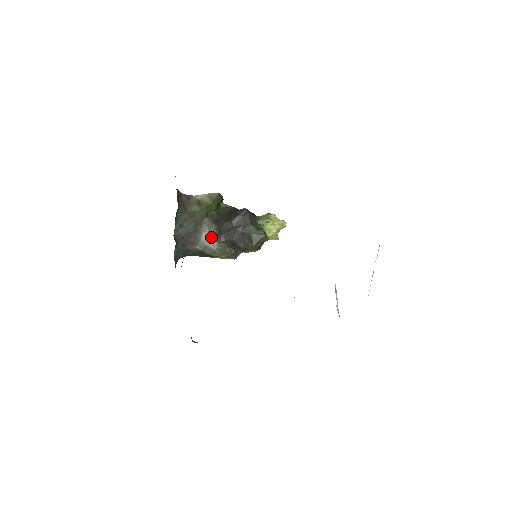
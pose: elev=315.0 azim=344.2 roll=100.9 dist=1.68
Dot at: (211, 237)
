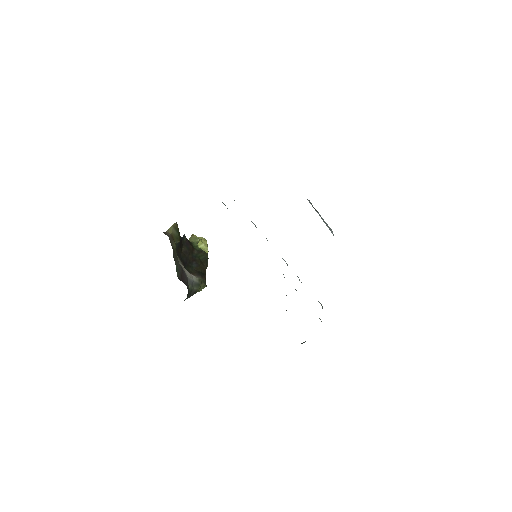
Dot at: (187, 272)
